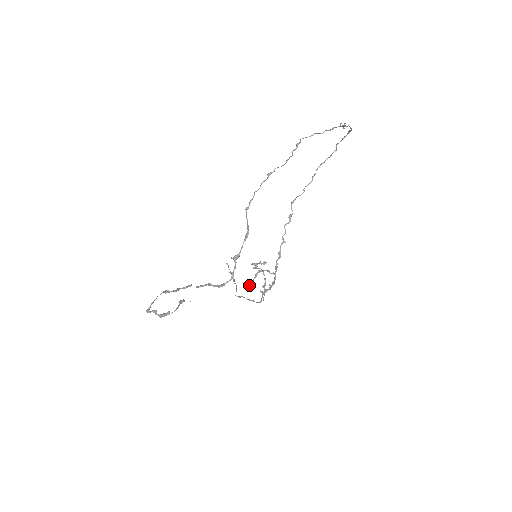
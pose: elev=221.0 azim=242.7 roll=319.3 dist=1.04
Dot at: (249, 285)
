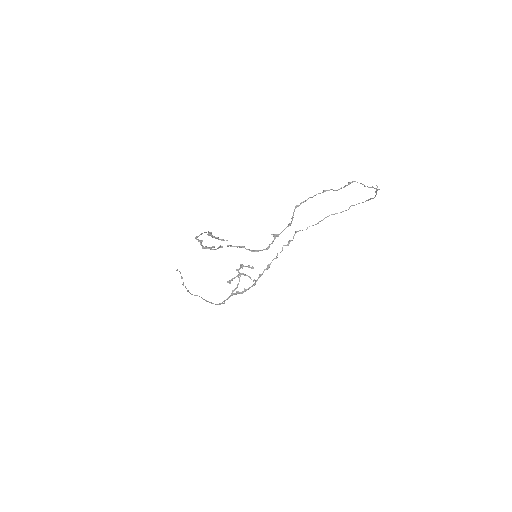
Dot at: (228, 281)
